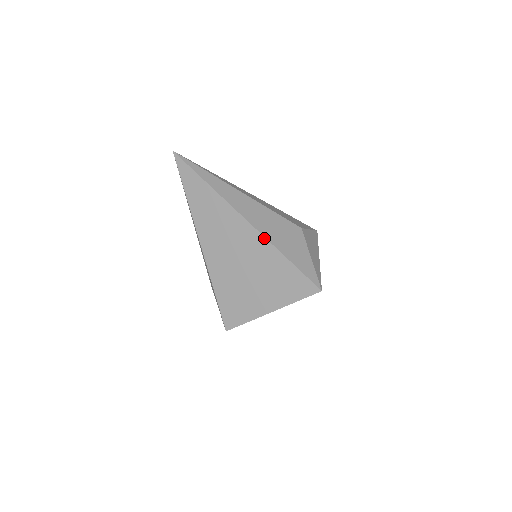
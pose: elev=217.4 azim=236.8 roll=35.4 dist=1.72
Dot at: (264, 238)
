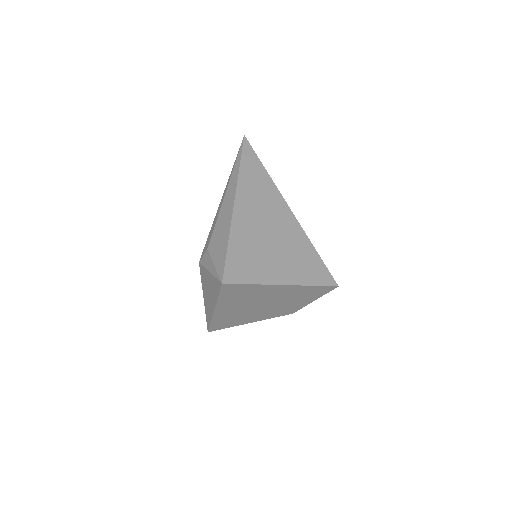
Dot at: (300, 225)
